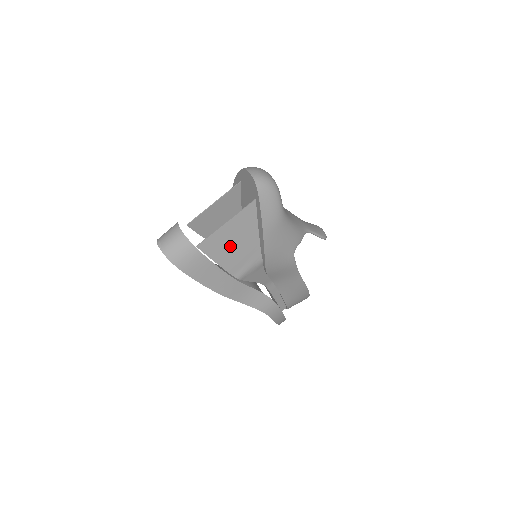
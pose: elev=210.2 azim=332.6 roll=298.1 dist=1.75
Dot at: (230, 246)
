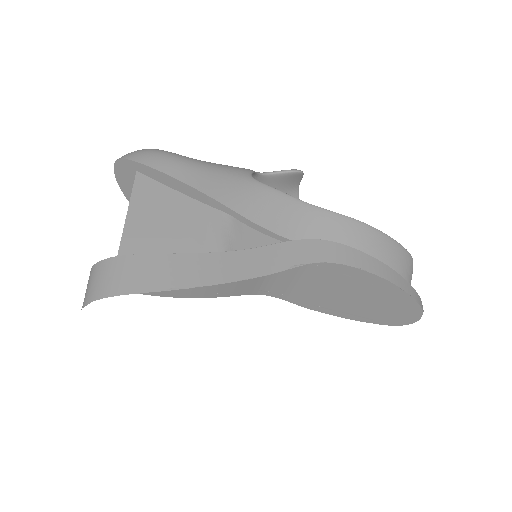
Dot at: (162, 229)
